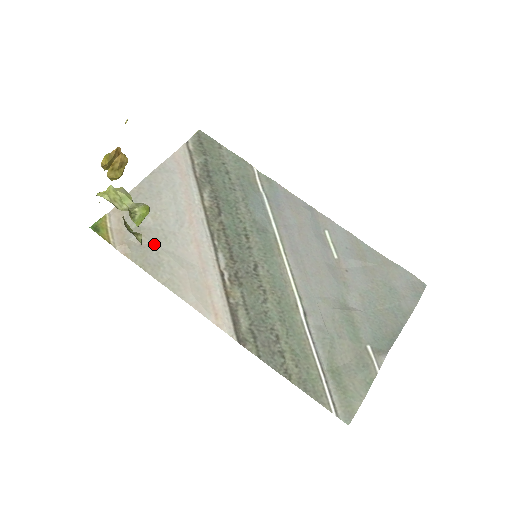
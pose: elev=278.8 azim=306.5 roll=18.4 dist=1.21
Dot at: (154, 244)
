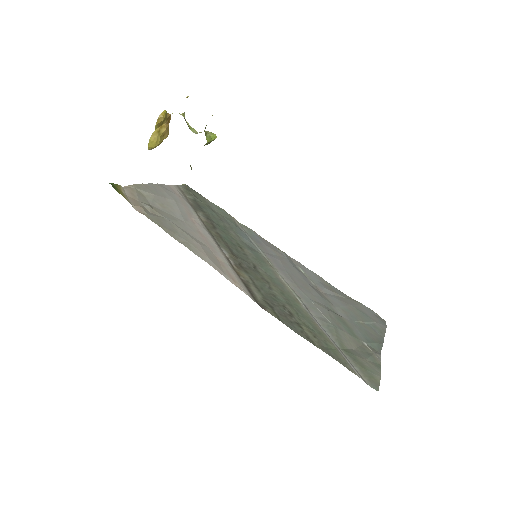
Dot at: (166, 218)
